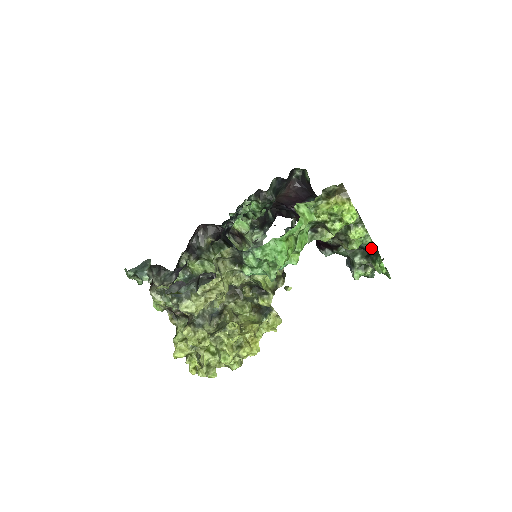
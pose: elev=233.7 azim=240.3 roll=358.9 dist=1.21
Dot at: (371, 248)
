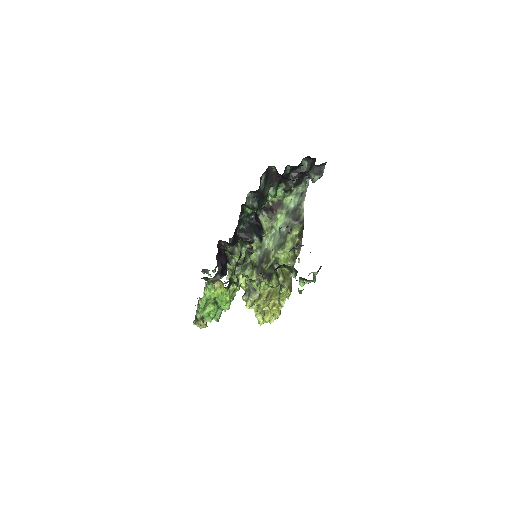
Dot at: occluded
